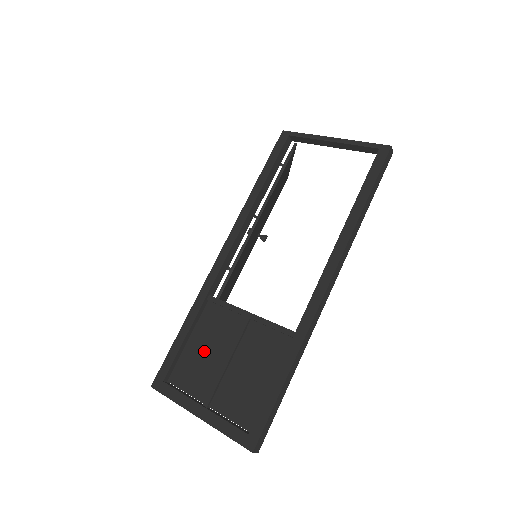
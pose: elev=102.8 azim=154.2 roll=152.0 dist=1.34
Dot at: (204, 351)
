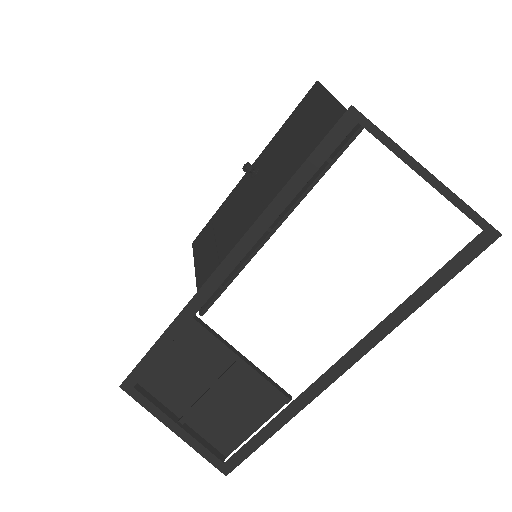
Dot at: (182, 372)
